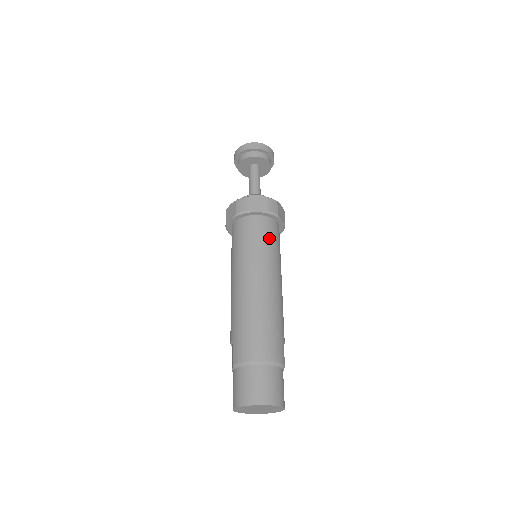
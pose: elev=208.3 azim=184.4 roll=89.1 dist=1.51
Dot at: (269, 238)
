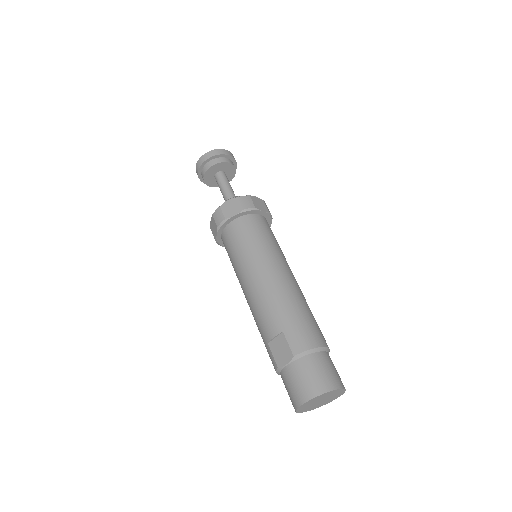
Dot at: occluded
